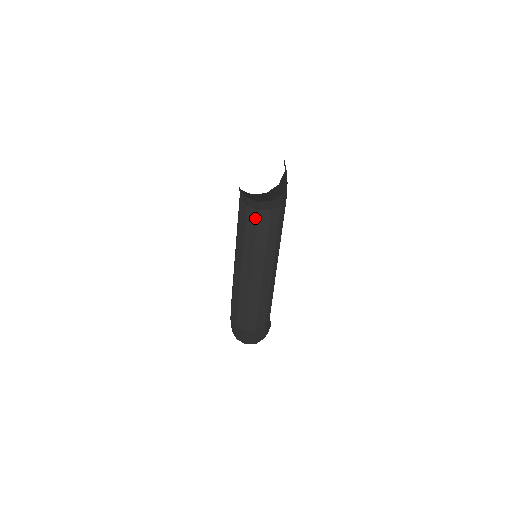
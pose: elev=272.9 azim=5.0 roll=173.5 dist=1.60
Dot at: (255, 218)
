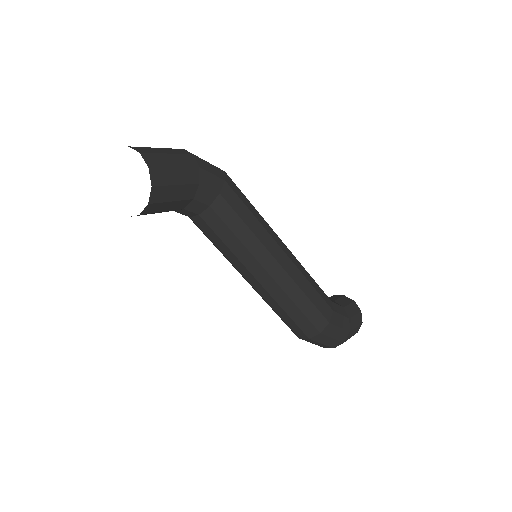
Dot at: (205, 224)
